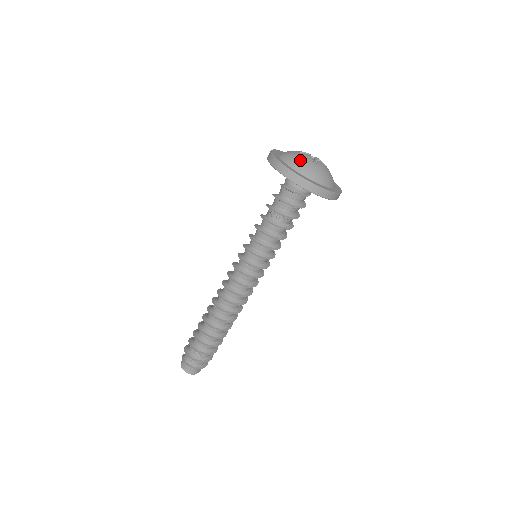
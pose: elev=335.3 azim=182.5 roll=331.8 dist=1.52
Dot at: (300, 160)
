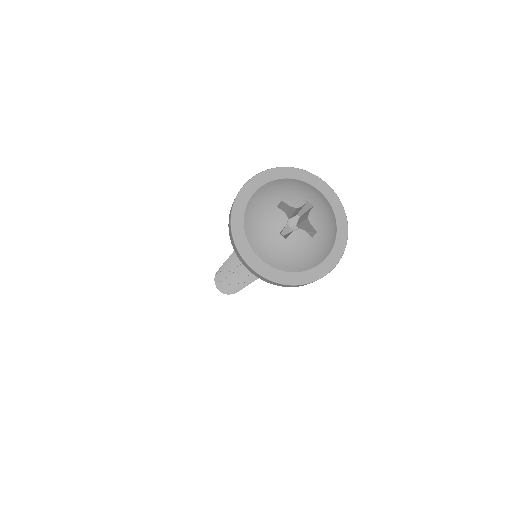
Dot at: (261, 226)
